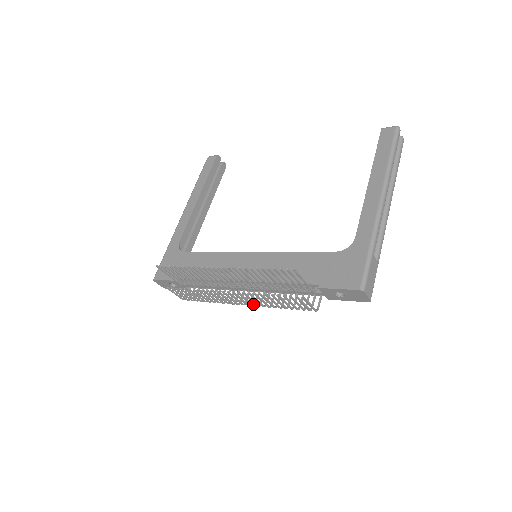
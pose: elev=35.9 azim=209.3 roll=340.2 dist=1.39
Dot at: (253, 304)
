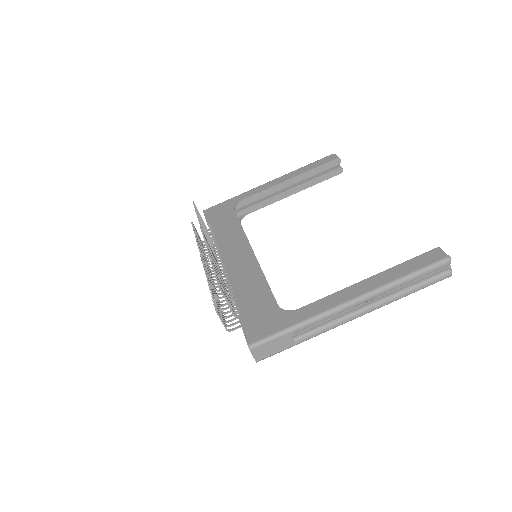
Dot at: occluded
